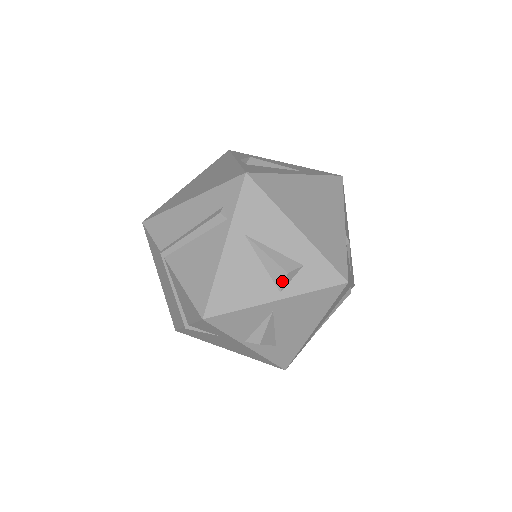
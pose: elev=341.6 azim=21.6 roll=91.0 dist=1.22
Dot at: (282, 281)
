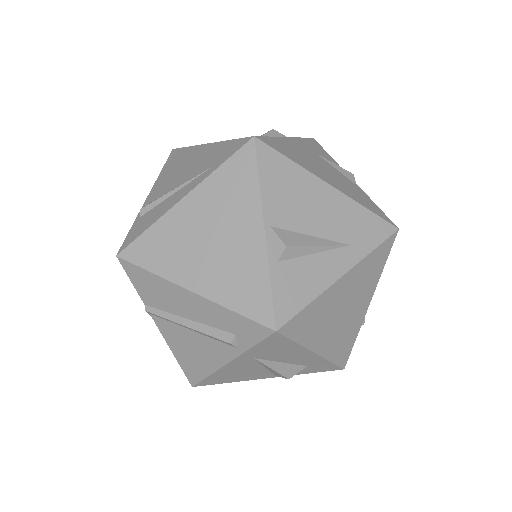
Dot at: occluded
